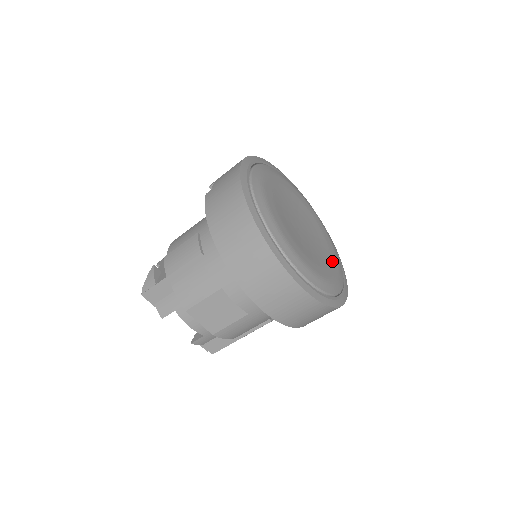
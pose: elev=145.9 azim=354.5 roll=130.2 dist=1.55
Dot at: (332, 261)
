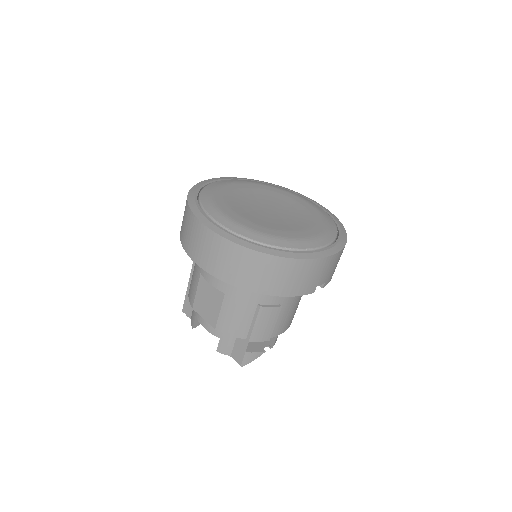
Dot at: (303, 231)
